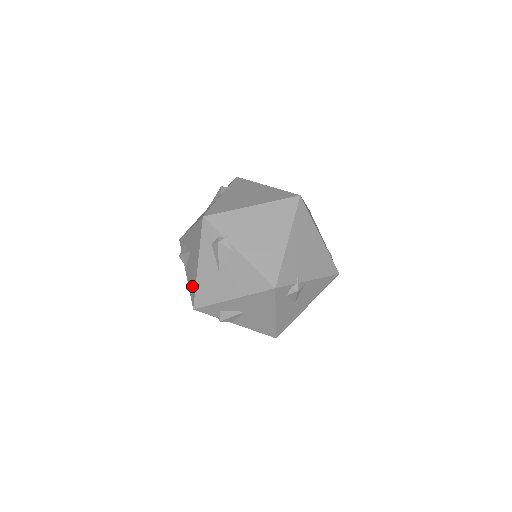
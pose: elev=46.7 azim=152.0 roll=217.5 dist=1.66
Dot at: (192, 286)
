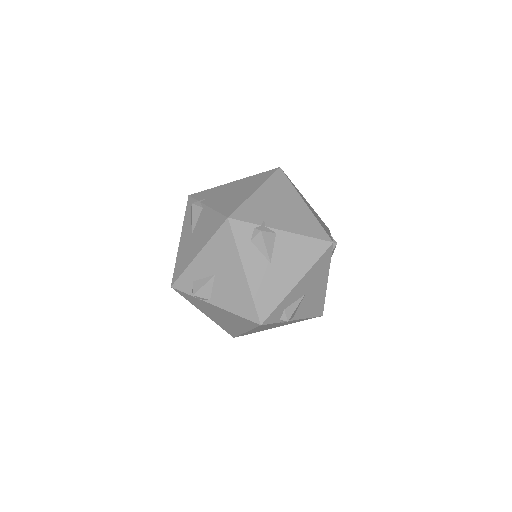
Dot at: (243, 304)
